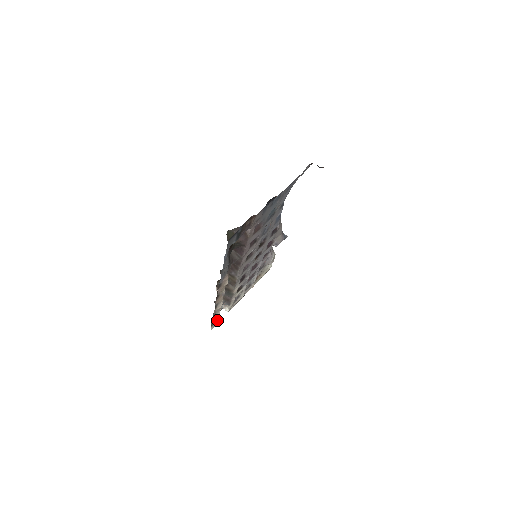
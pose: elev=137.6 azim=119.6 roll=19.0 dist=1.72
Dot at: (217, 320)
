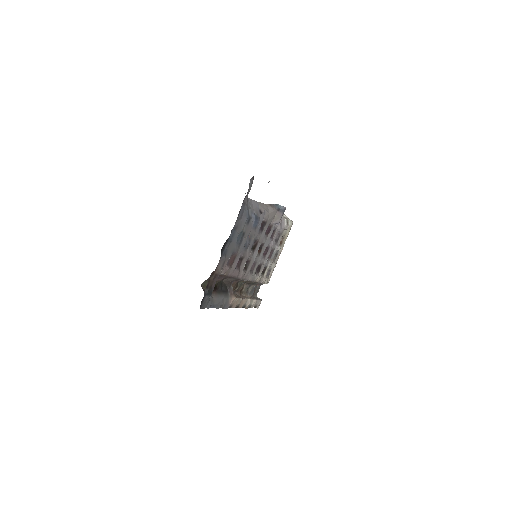
Dot at: (258, 301)
